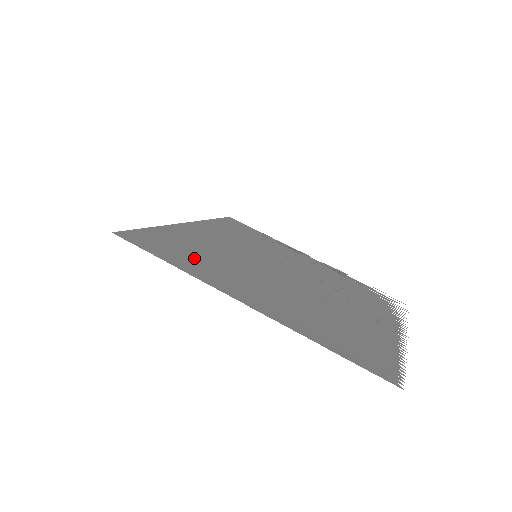
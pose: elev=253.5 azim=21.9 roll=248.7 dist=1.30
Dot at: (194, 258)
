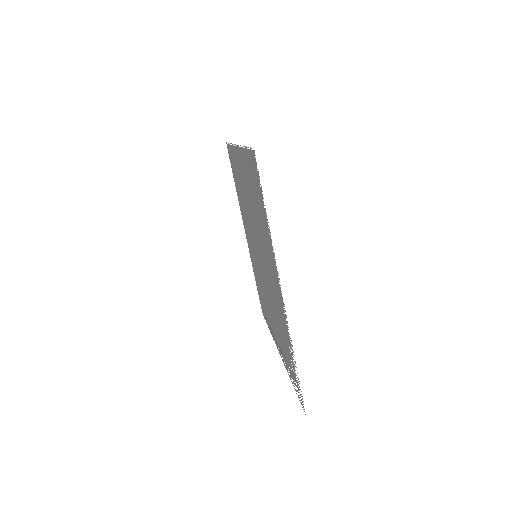
Dot at: occluded
